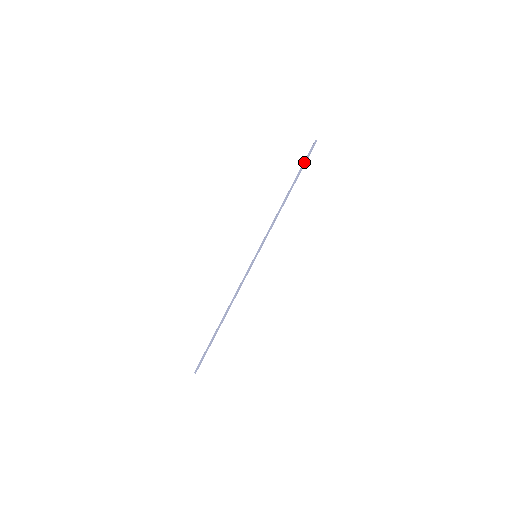
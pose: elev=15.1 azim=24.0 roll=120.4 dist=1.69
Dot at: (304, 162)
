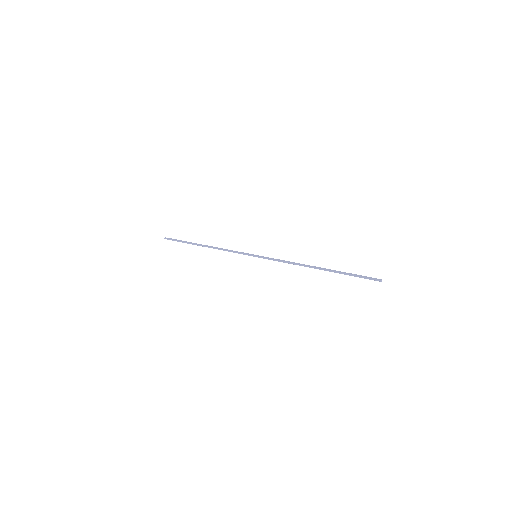
Dot at: (354, 275)
